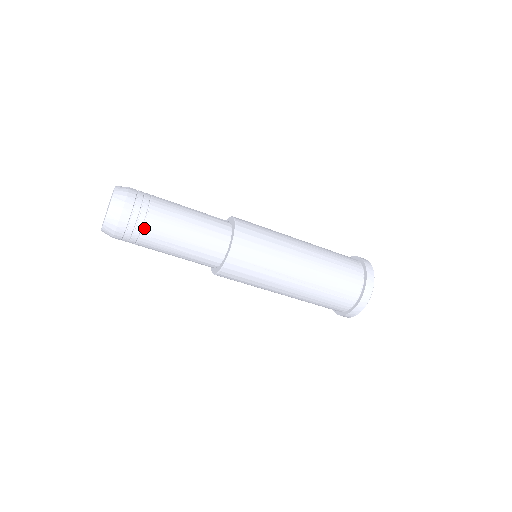
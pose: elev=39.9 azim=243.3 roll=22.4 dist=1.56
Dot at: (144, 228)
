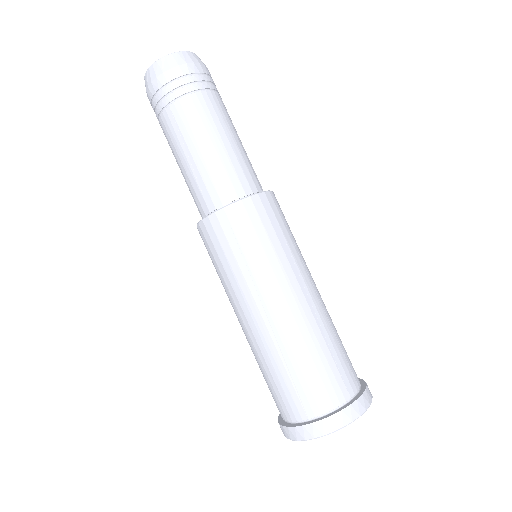
Dot at: (177, 101)
